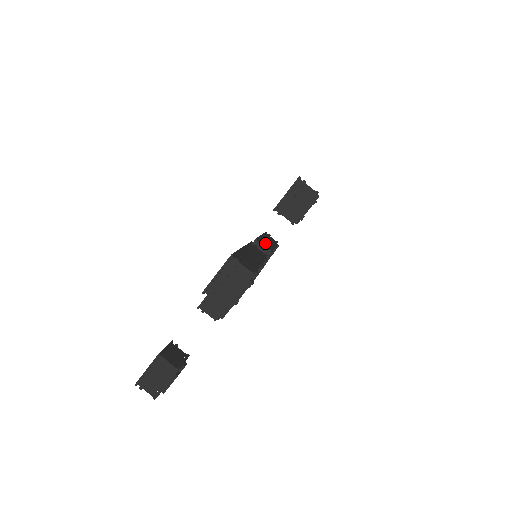
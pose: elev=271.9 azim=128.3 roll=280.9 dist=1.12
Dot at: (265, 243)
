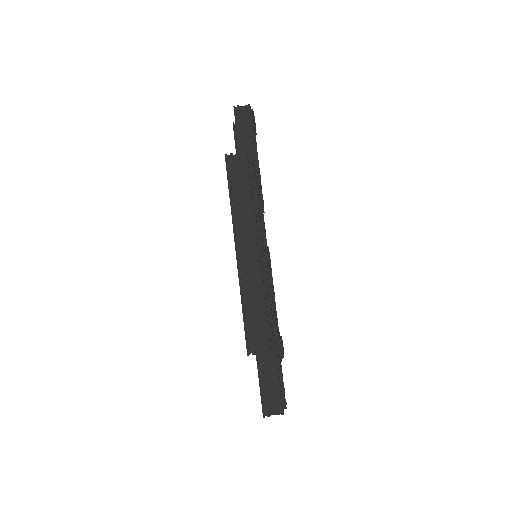
Dot at: occluded
